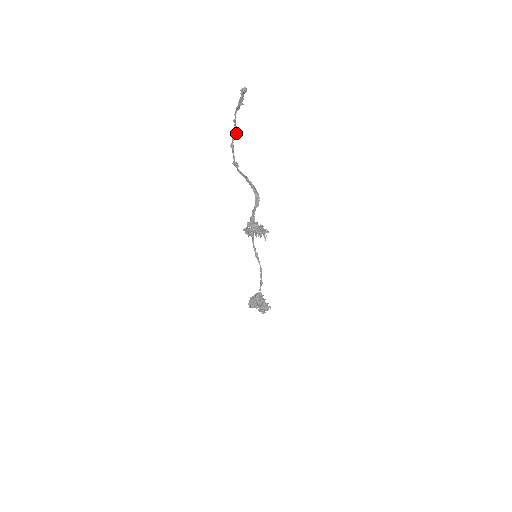
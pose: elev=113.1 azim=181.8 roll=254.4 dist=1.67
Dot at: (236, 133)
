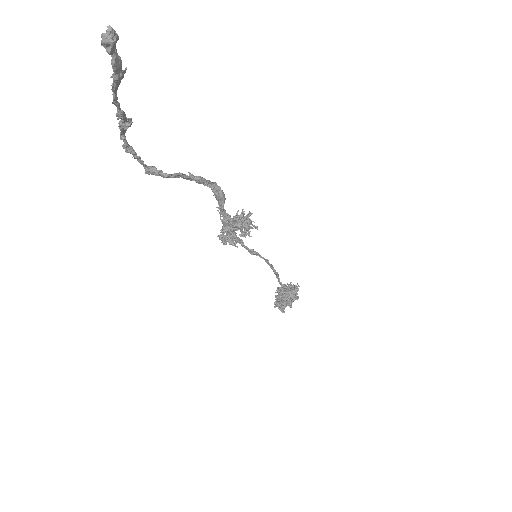
Dot at: (127, 127)
